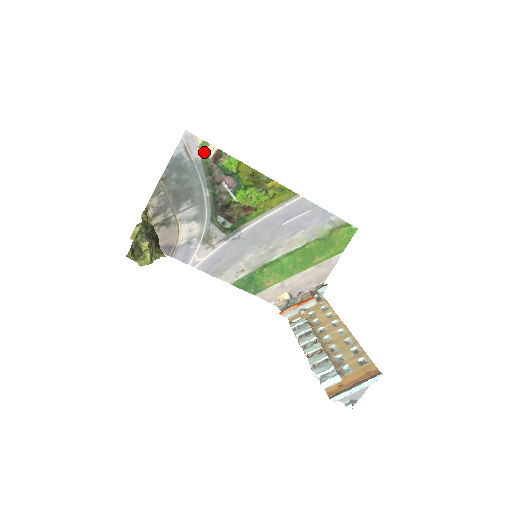
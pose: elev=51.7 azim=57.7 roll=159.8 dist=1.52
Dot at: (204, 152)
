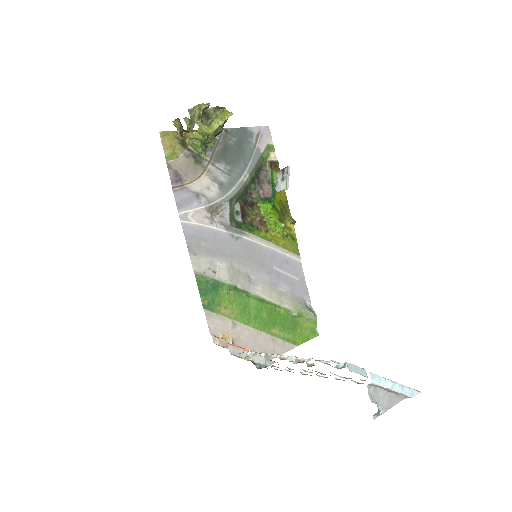
Dot at: (268, 151)
